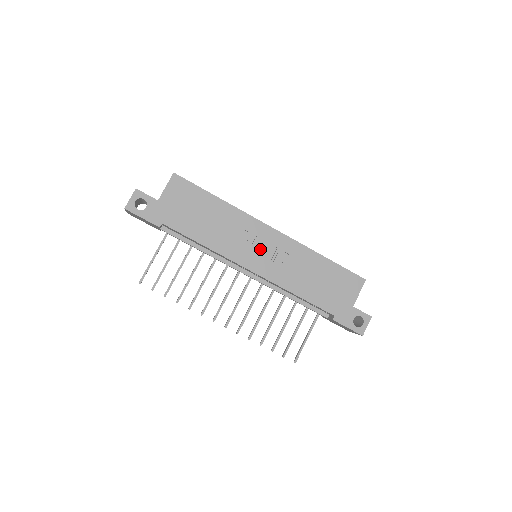
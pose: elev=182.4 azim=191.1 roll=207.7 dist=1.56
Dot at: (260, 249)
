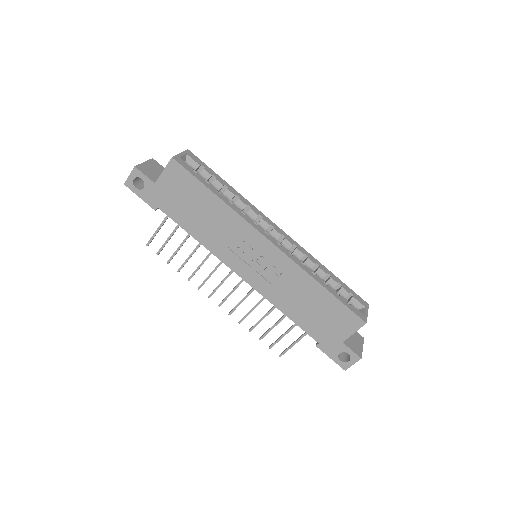
Dot at: (253, 258)
